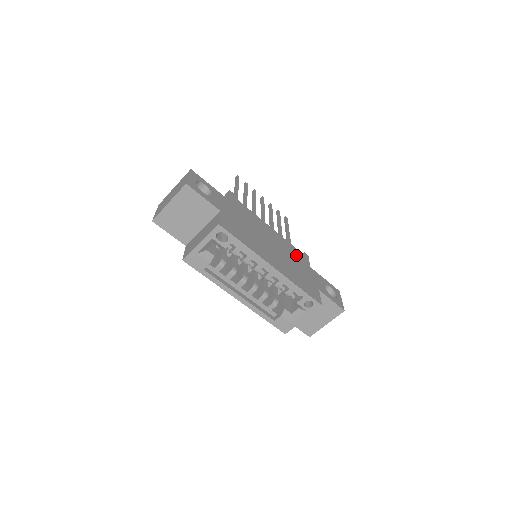
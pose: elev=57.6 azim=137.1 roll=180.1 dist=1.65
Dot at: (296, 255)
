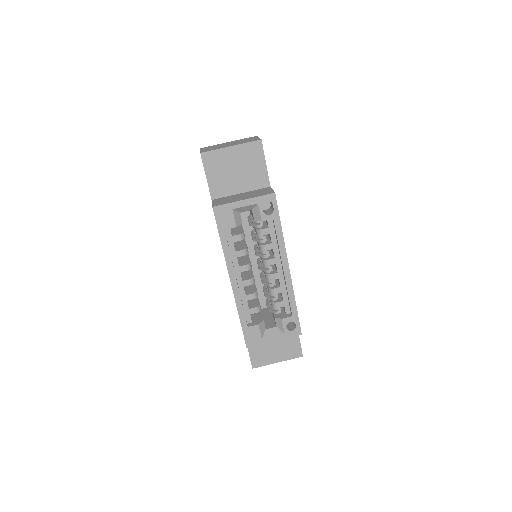
Dot at: occluded
